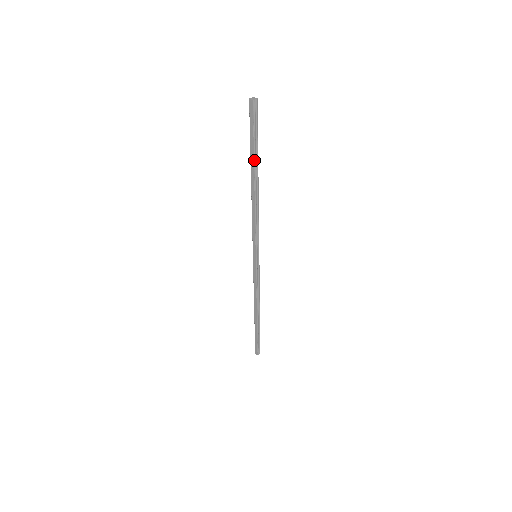
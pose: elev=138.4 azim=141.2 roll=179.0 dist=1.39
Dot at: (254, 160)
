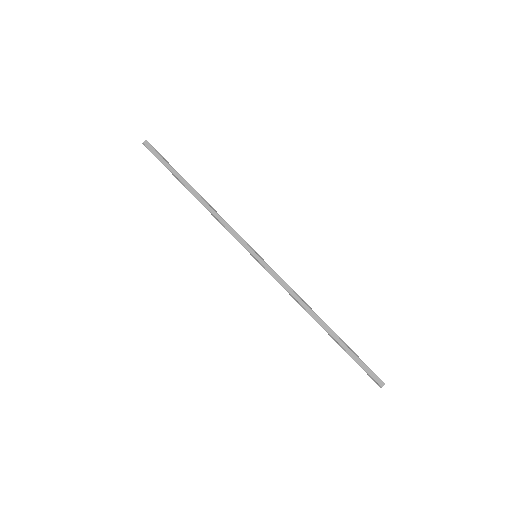
Dot at: (179, 175)
